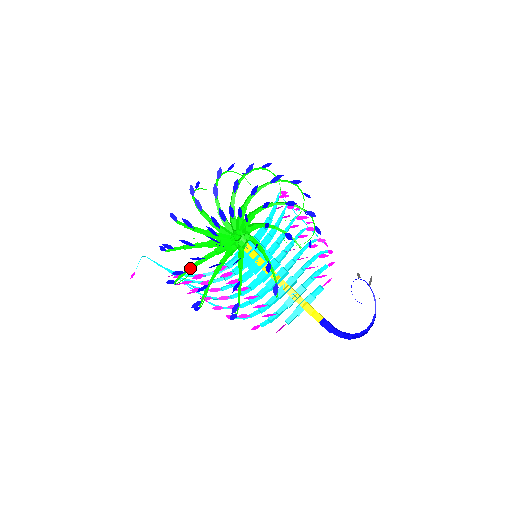
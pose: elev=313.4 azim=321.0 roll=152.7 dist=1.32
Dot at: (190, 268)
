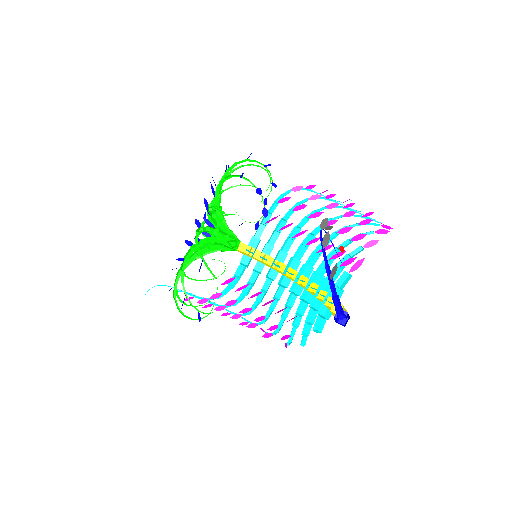
Dot at: occluded
